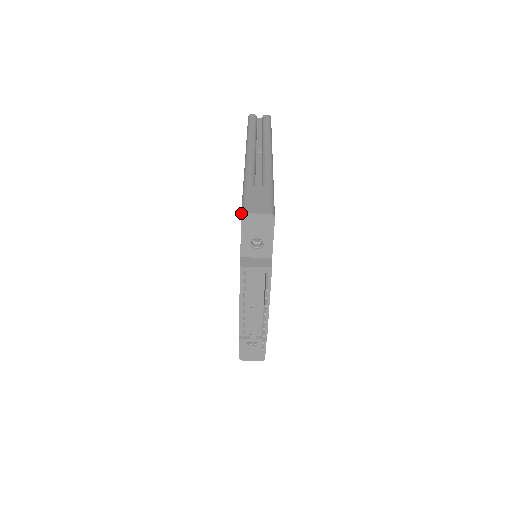
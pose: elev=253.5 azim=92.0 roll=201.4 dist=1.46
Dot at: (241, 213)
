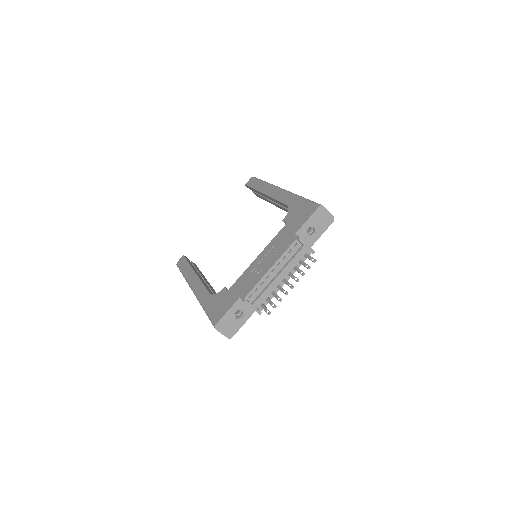
Dot at: (318, 204)
